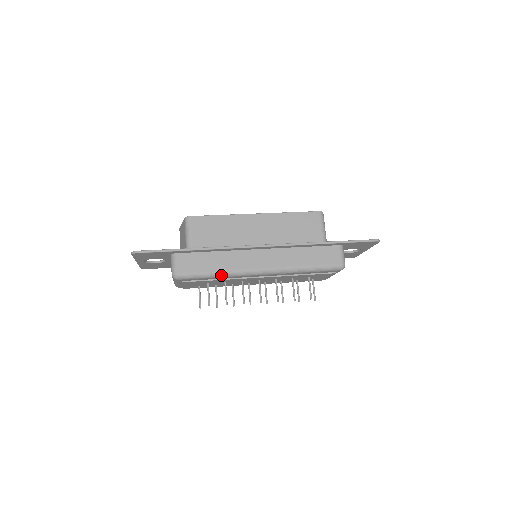
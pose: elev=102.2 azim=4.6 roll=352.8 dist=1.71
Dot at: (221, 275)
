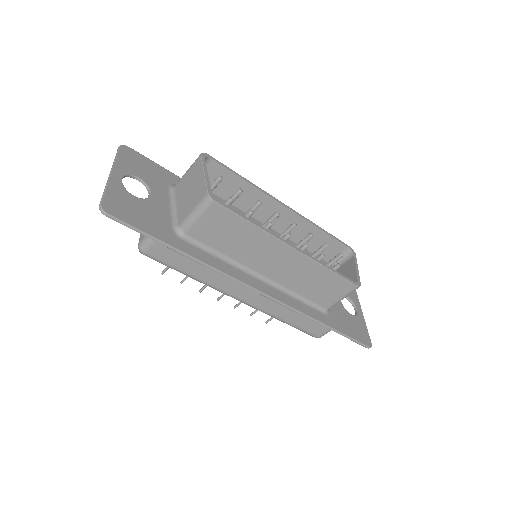
Dot at: (195, 279)
